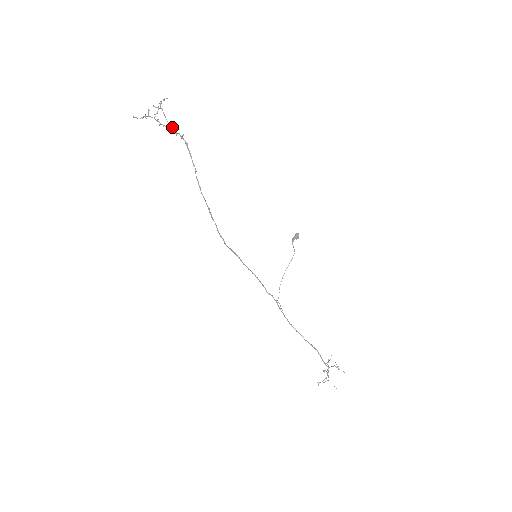
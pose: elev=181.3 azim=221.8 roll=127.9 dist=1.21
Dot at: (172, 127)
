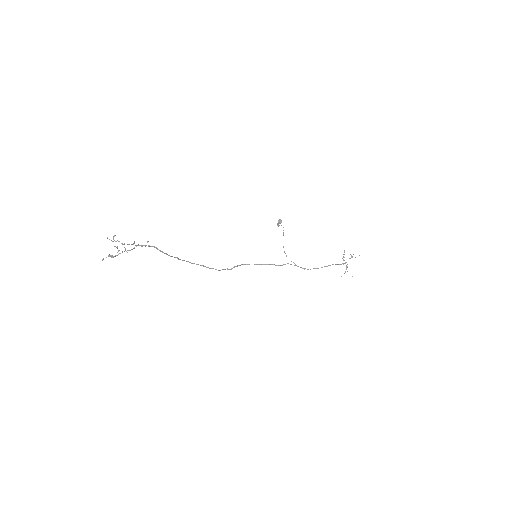
Dot at: (136, 245)
